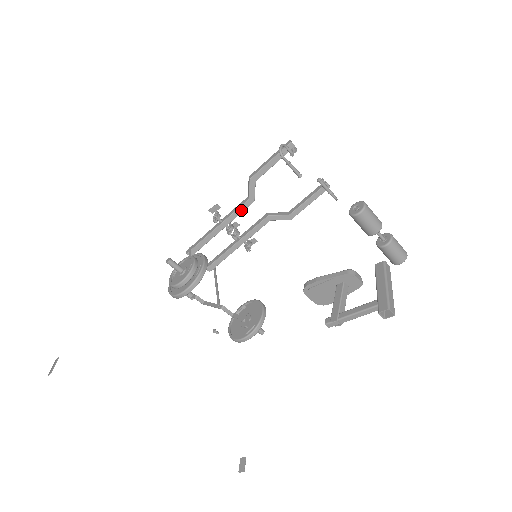
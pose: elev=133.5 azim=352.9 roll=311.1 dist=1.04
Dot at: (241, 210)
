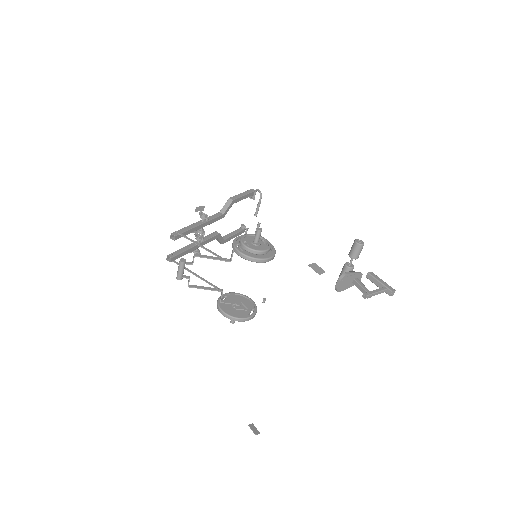
Dot at: (216, 220)
